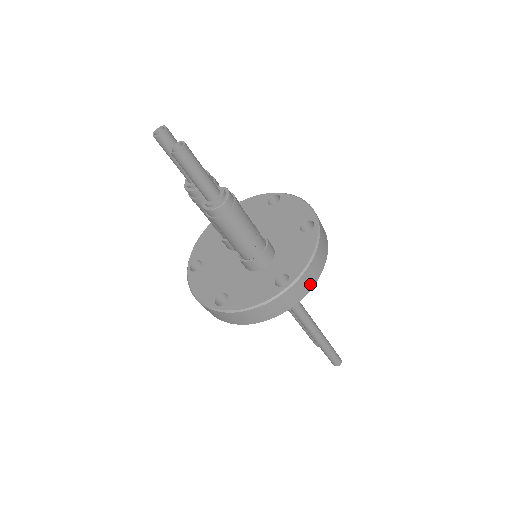
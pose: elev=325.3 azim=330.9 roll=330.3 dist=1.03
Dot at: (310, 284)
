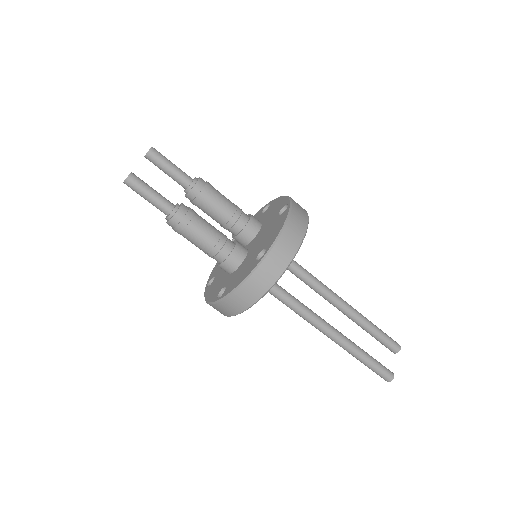
Dot at: (241, 306)
